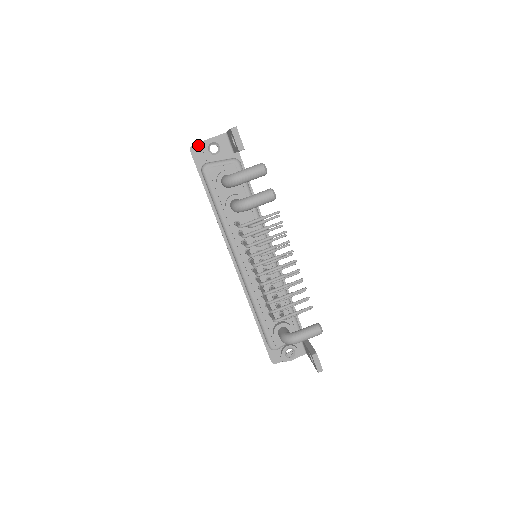
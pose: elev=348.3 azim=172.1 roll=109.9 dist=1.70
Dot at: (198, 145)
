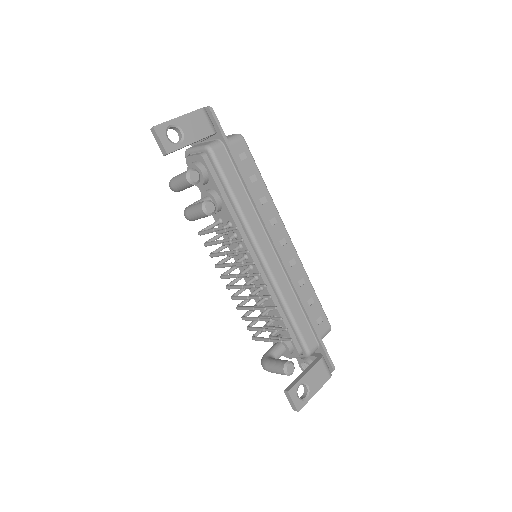
Dot at: occluded
